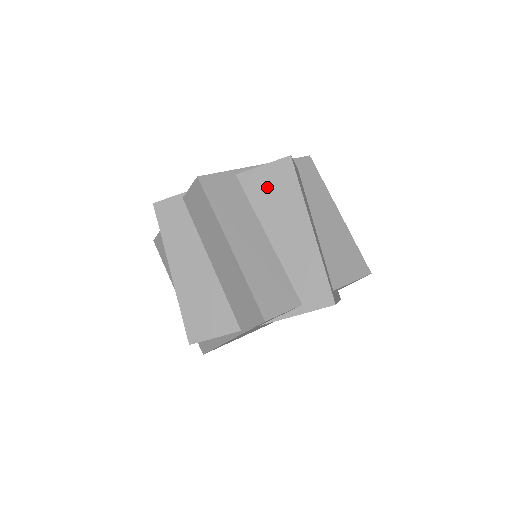
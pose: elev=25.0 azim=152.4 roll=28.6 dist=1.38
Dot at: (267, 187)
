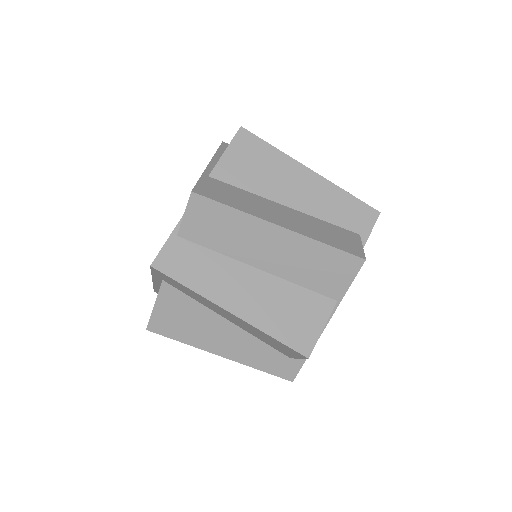
Dot at: (246, 166)
